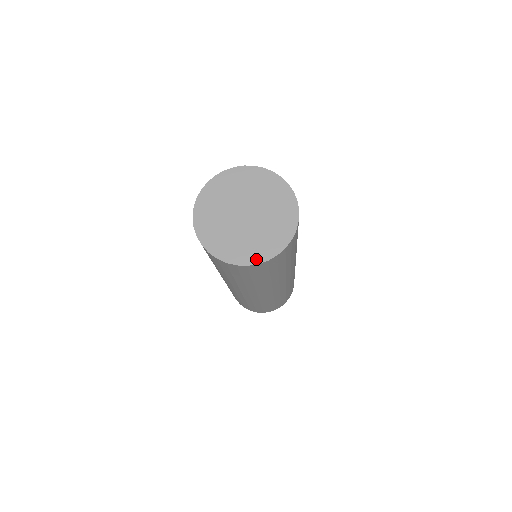
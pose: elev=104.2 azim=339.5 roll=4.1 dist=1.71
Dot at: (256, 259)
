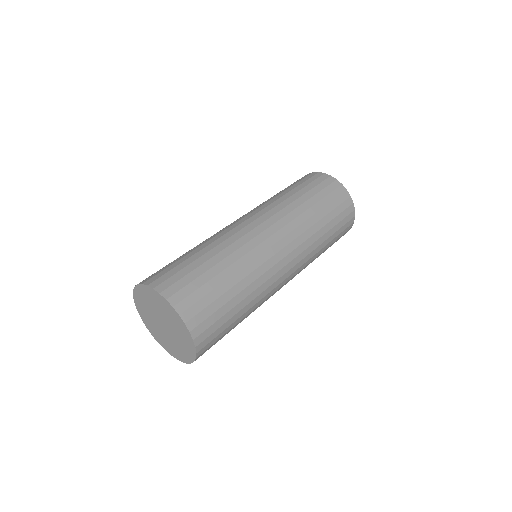
Dot at: (191, 358)
